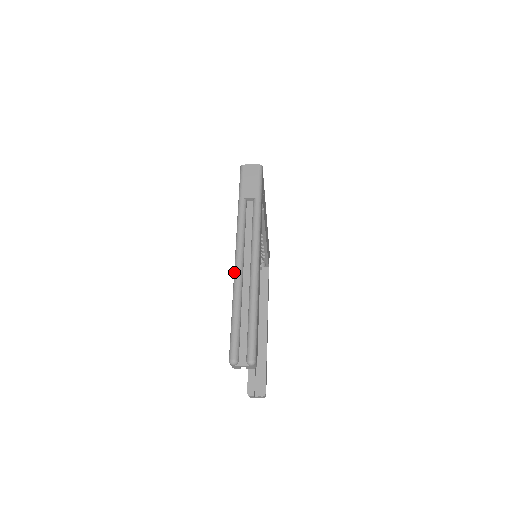
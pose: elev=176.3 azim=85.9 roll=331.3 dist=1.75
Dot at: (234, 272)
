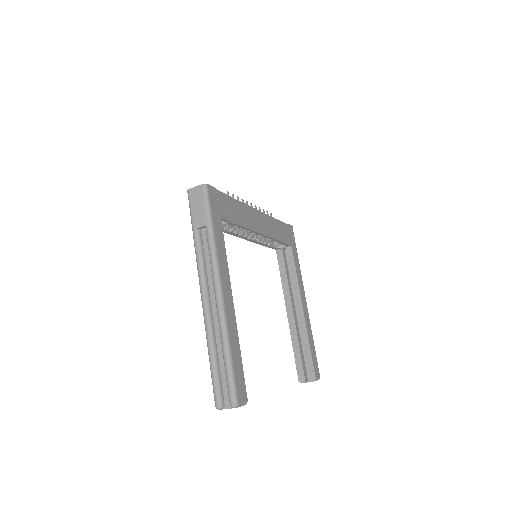
Dot at: (203, 313)
